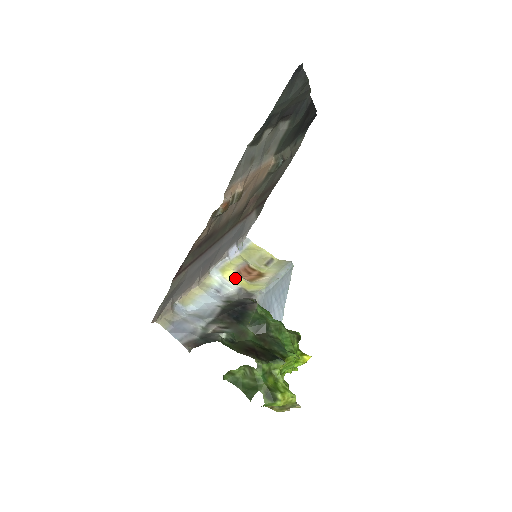
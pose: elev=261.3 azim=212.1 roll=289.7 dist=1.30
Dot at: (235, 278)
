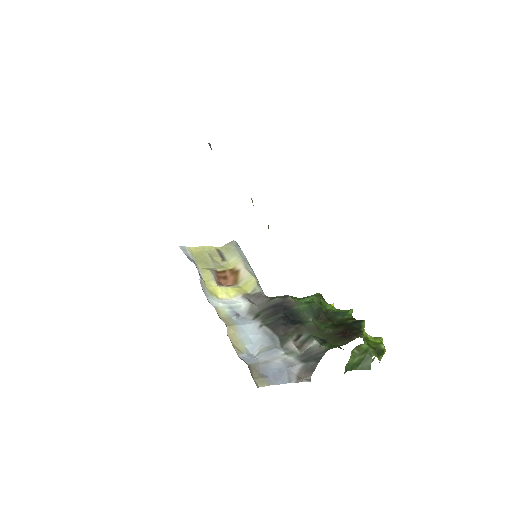
Dot at: (227, 292)
